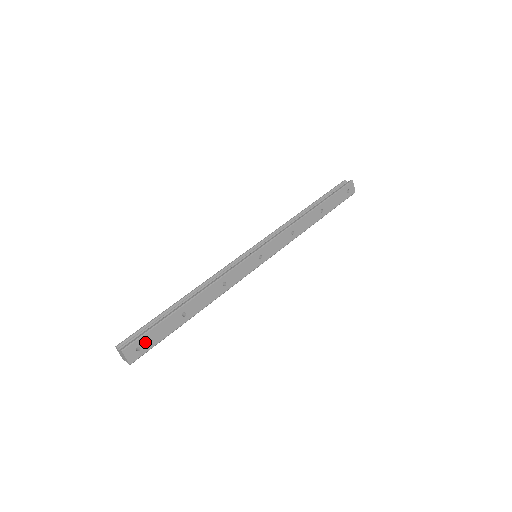
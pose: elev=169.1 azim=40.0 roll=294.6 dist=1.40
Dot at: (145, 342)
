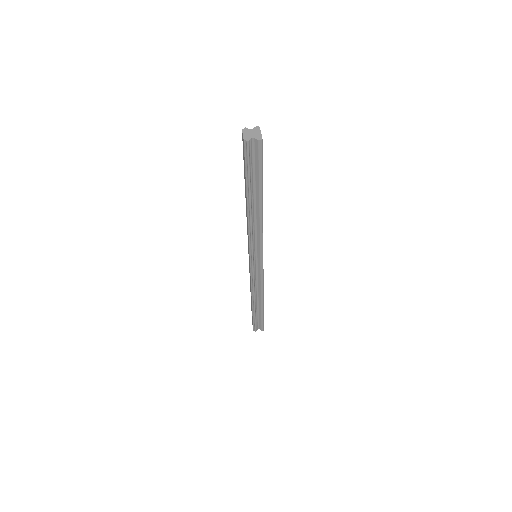
Dot at: occluded
